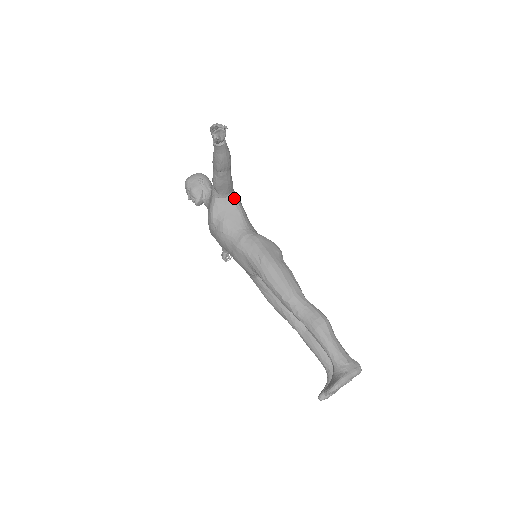
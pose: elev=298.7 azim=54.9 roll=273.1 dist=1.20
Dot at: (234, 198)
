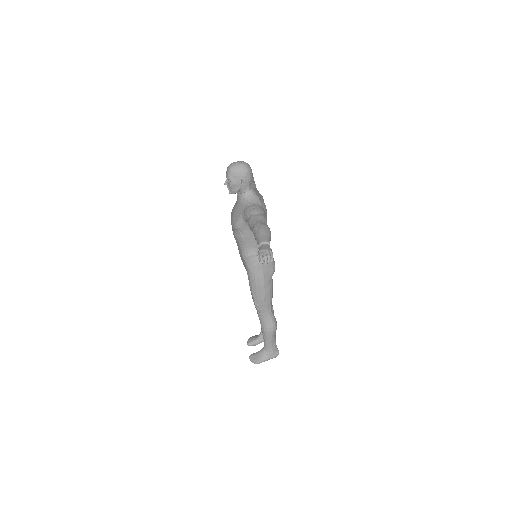
Dot at: occluded
